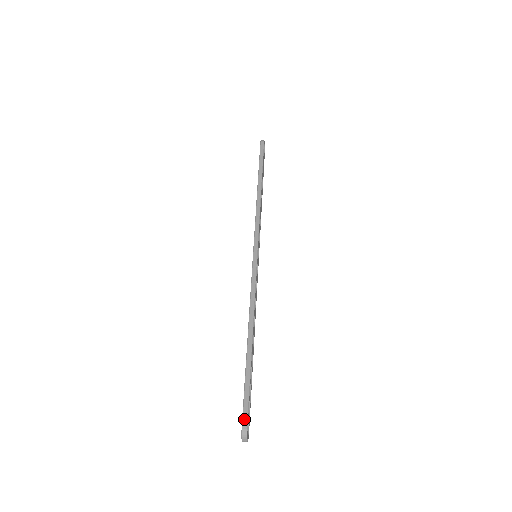
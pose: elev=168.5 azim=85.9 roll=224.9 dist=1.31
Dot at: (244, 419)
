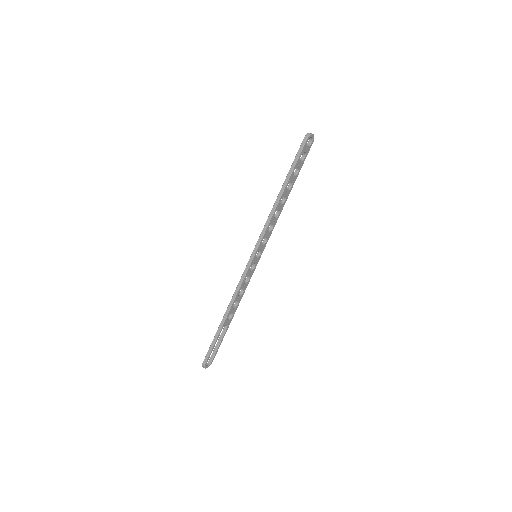
Dot at: (205, 360)
